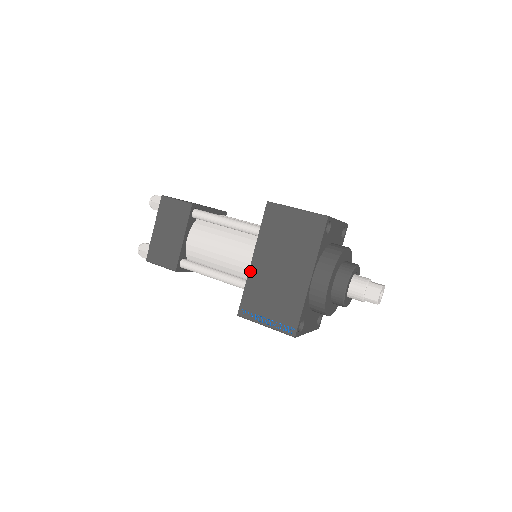
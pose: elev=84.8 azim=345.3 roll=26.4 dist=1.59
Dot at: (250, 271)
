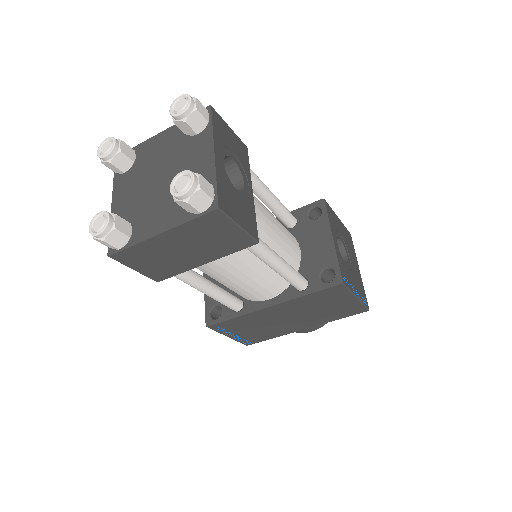
Dot at: (257, 312)
